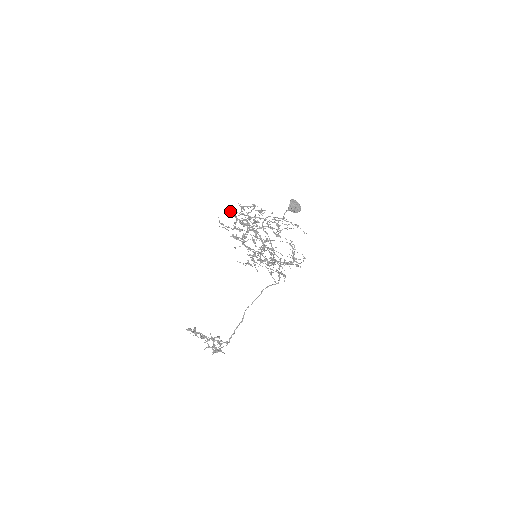
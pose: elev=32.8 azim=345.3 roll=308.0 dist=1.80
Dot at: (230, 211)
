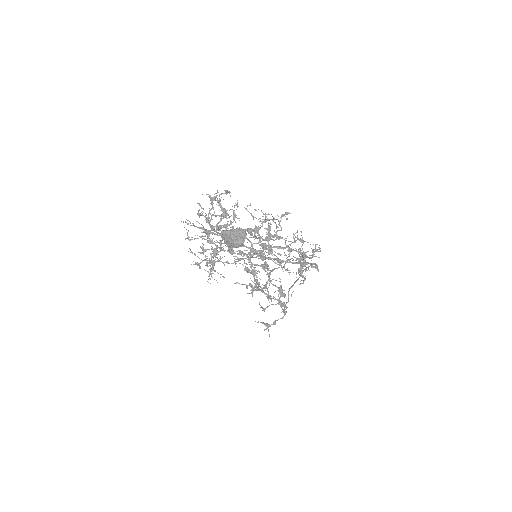
Dot at: (201, 208)
